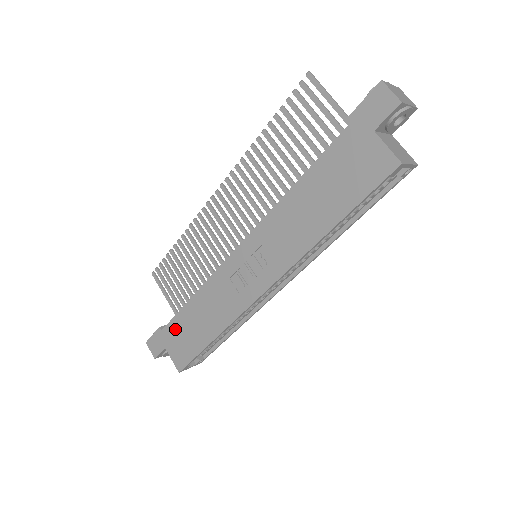
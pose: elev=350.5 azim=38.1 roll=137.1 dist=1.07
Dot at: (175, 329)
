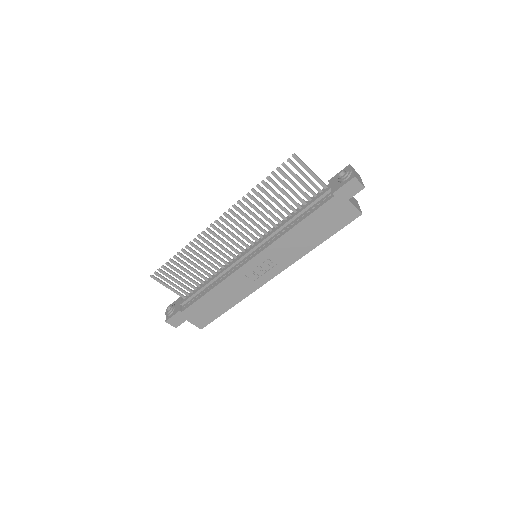
Dot at: (196, 309)
